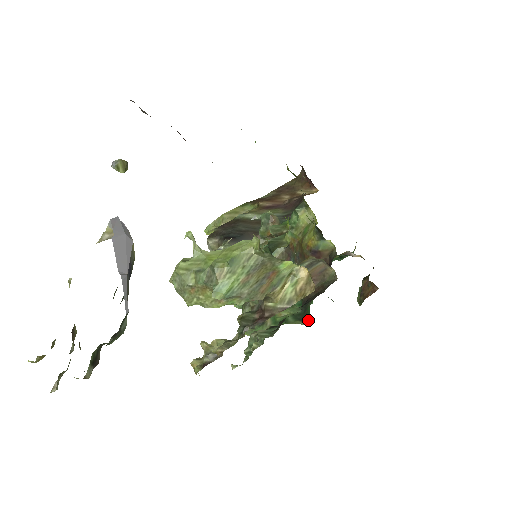
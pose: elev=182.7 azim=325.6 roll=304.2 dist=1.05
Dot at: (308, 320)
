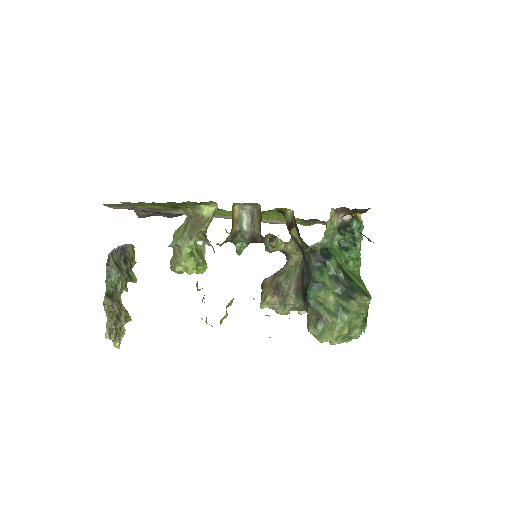
Dot at: (360, 295)
